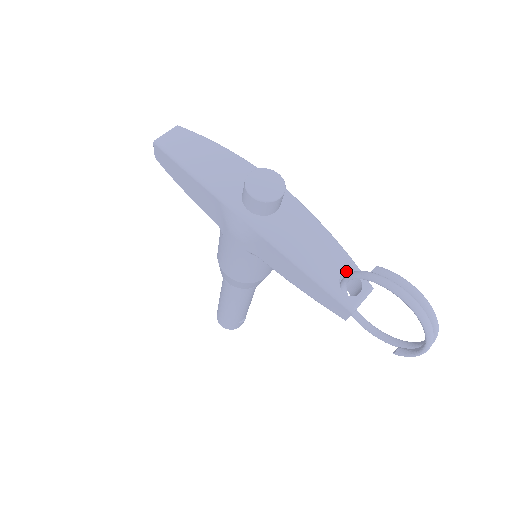
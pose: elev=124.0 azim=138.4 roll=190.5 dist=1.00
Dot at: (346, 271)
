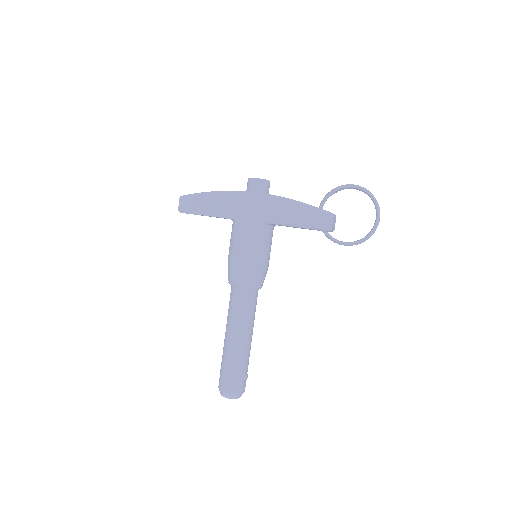
Dot at: occluded
